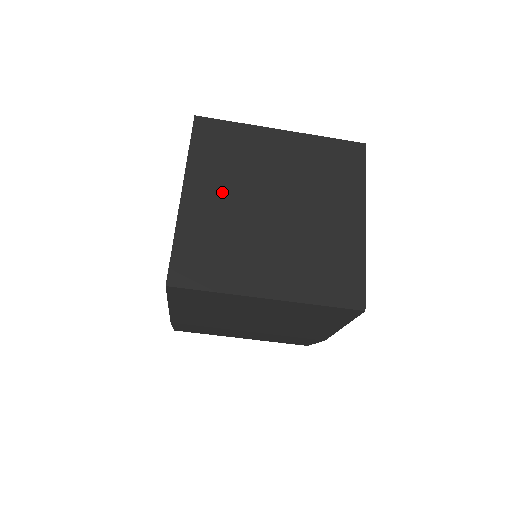
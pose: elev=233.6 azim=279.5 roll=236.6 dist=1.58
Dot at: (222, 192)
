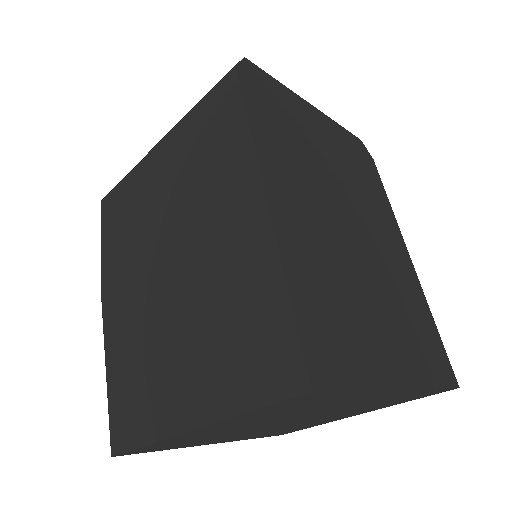
Dot at: (248, 424)
